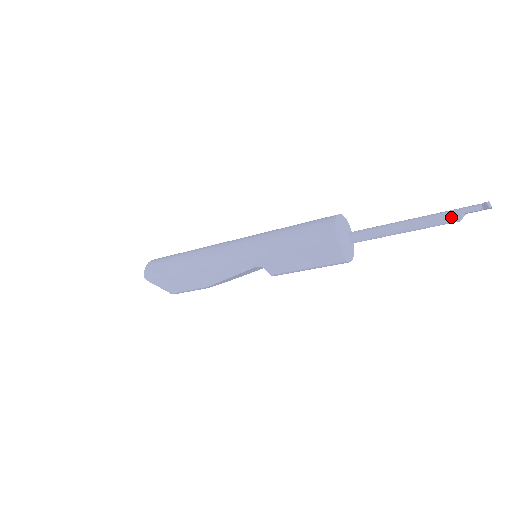
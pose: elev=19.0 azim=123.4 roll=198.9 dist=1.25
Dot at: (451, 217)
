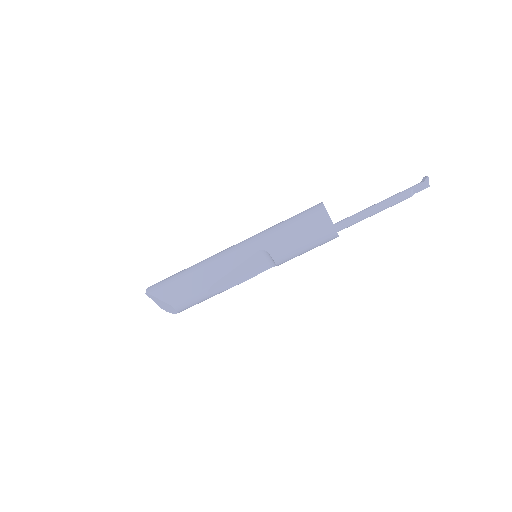
Dot at: (404, 192)
